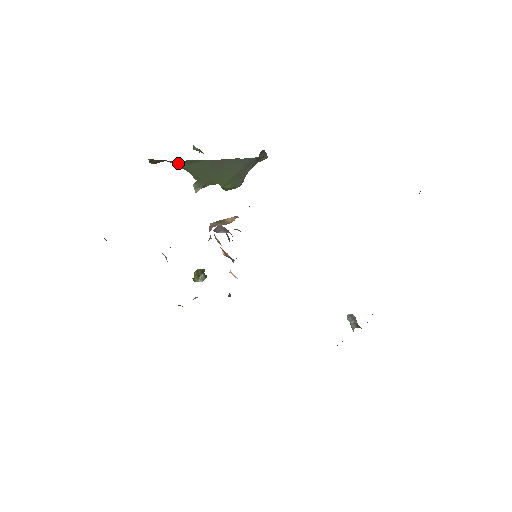
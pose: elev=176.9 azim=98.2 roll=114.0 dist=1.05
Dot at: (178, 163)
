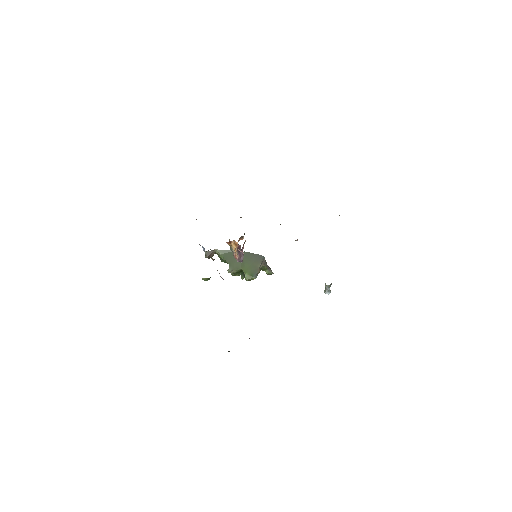
Dot at: (220, 252)
